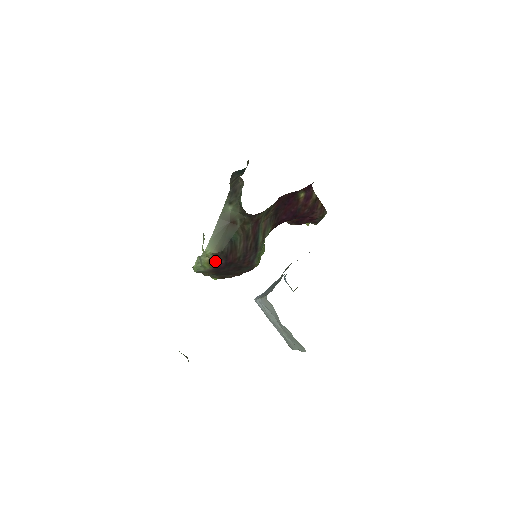
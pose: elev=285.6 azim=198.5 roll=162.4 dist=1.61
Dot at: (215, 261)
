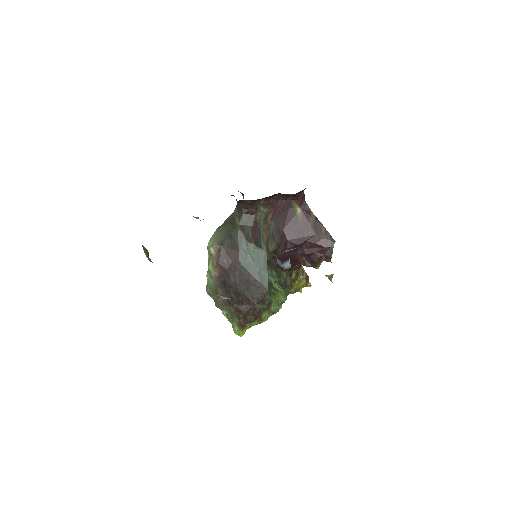
Dot at: (218, 260)
